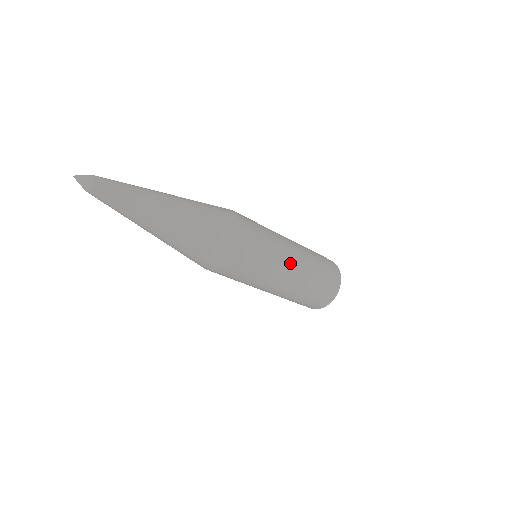
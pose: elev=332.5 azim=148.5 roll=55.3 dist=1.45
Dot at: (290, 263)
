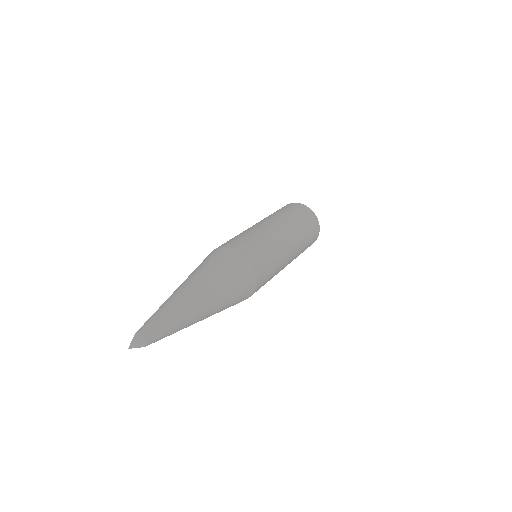
Dot at: (288, 256)
